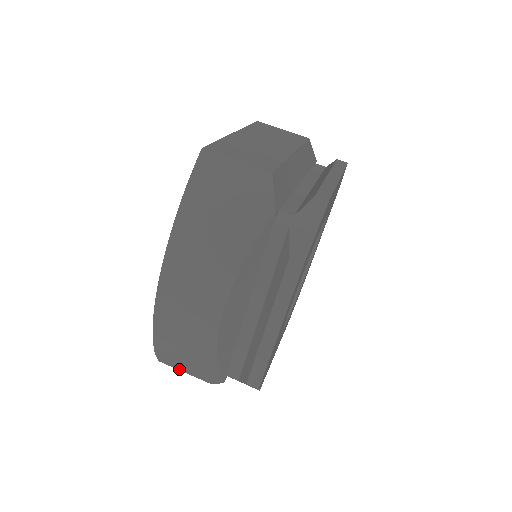
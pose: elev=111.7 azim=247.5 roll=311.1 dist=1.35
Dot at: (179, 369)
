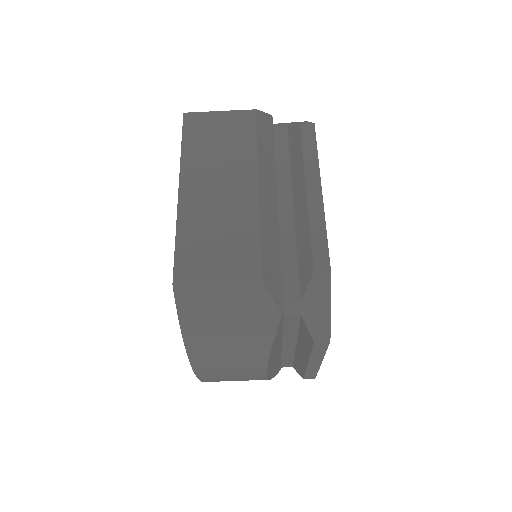
Dot at: occluded
